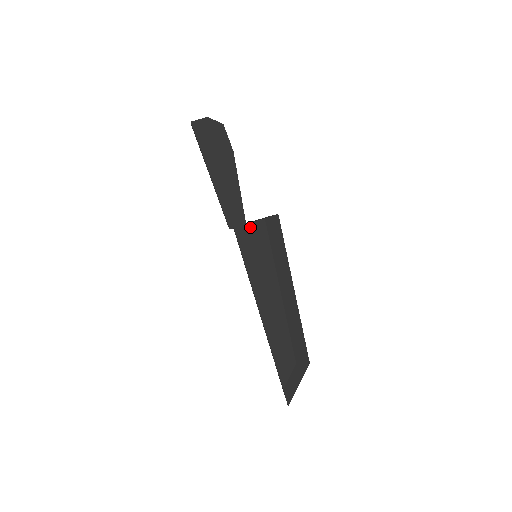
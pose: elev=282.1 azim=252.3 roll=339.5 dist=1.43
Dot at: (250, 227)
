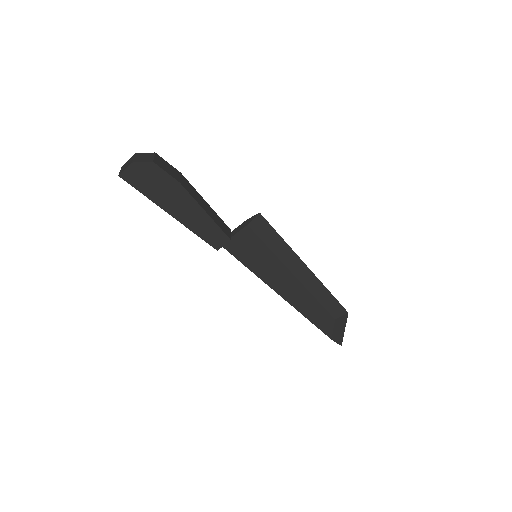
Dot at: (237, 238)
